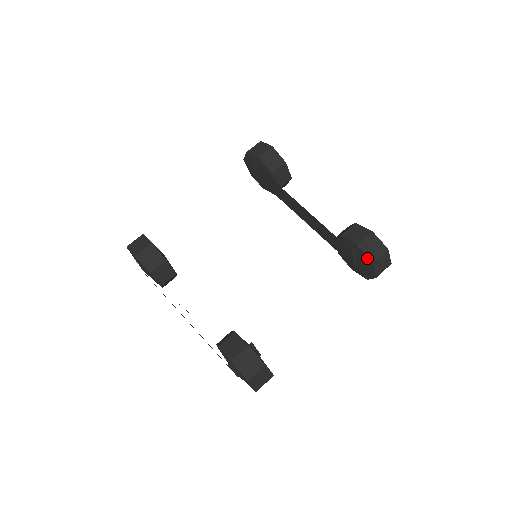
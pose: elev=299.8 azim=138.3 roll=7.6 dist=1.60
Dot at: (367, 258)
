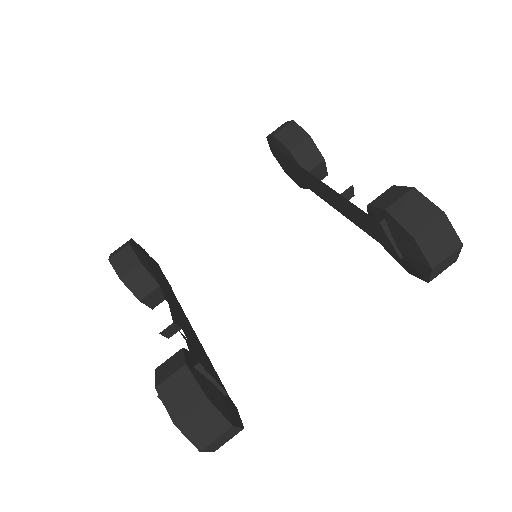
Dot at: (403, 229)
